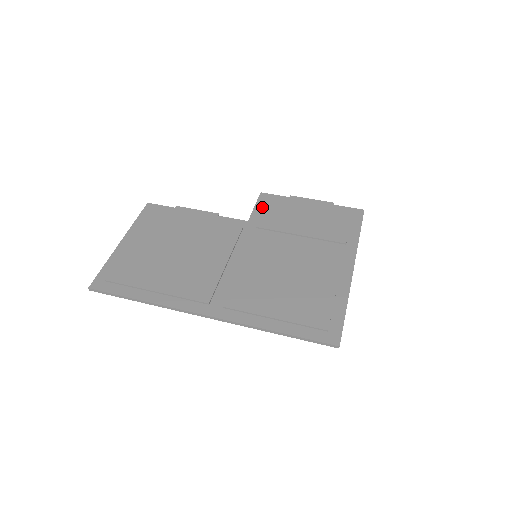
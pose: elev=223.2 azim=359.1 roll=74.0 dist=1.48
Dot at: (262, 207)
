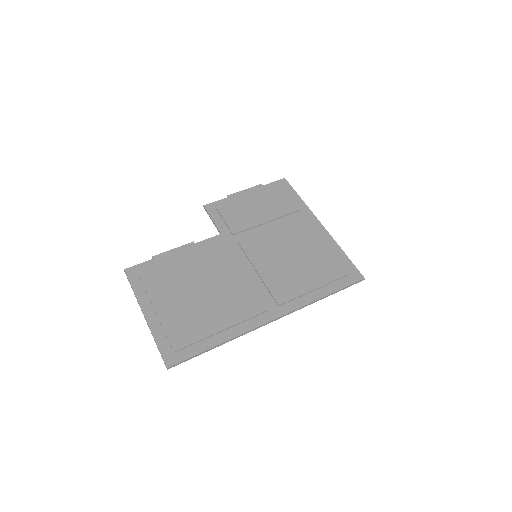
Dot at: (218, 217)
